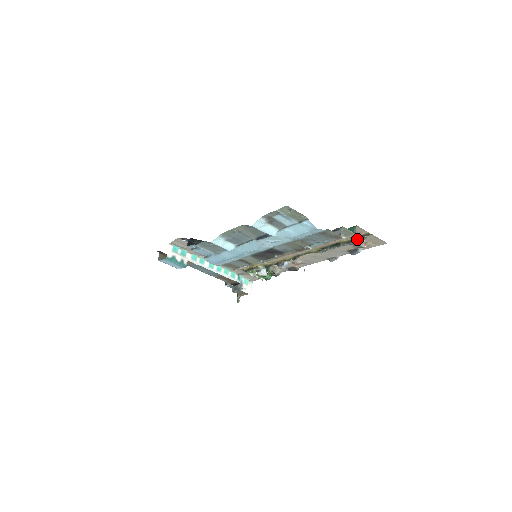
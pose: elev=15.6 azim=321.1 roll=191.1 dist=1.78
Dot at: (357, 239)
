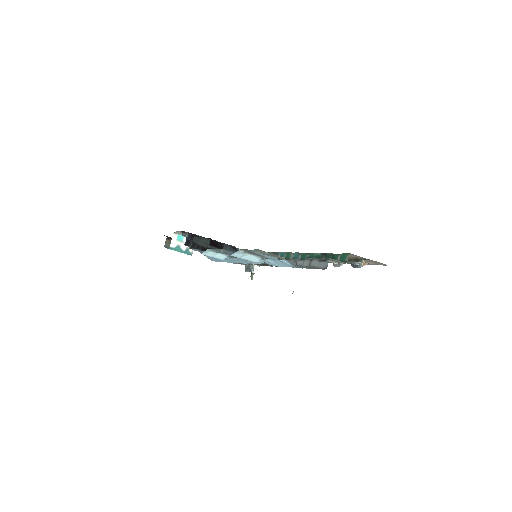
Dot at: (354, 260)
